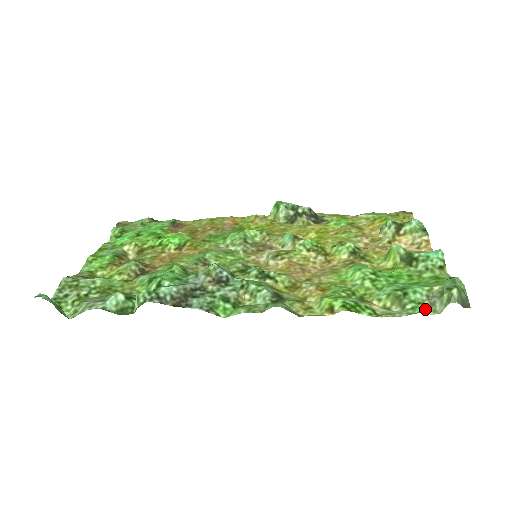
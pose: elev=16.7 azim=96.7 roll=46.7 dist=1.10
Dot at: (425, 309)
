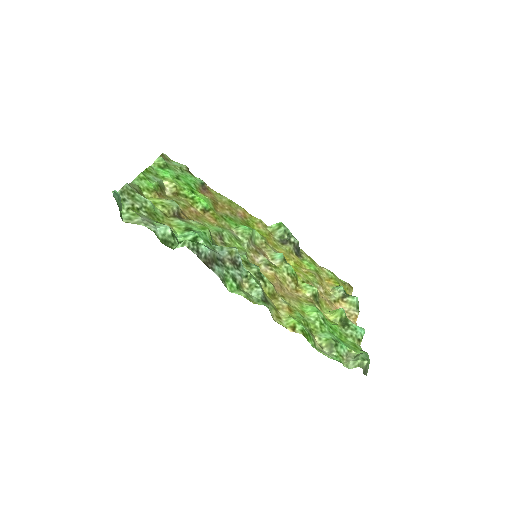
Dot at: (342, 361)
